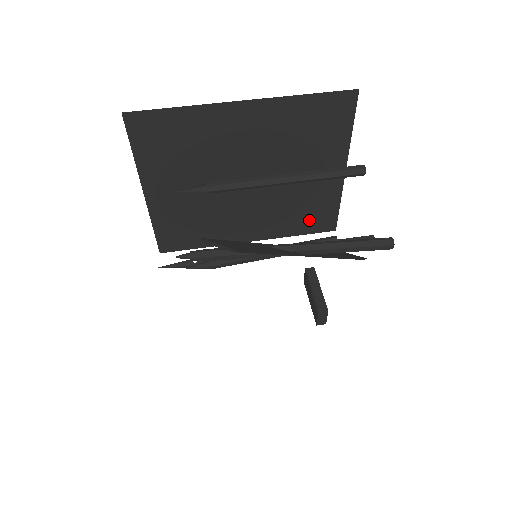
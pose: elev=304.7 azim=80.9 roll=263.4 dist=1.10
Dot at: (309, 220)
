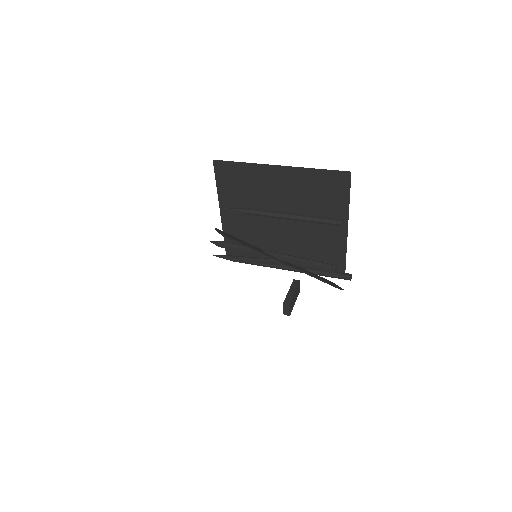
Dot at: (324, 259)
